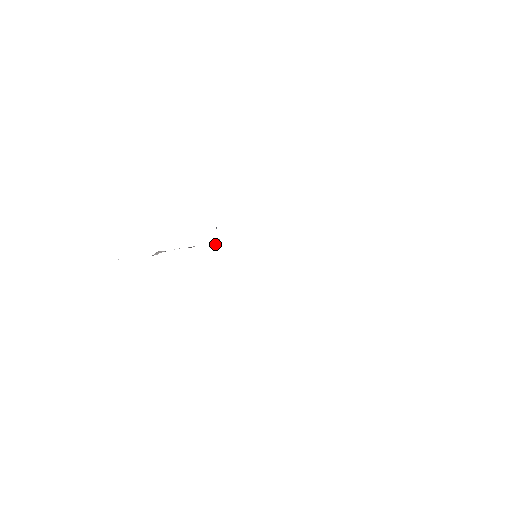
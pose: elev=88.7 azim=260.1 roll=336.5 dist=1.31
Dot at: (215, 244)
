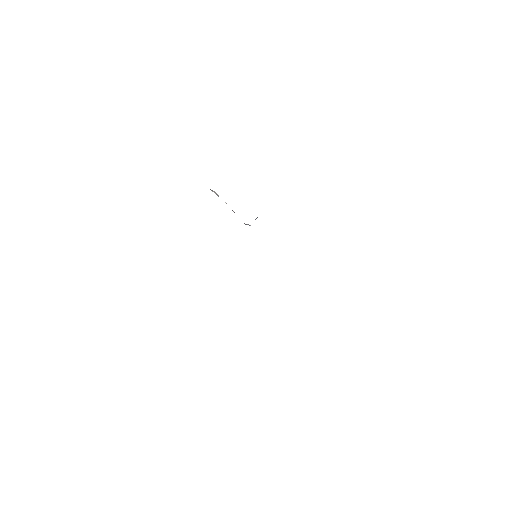
Dot at: (246, 224)
